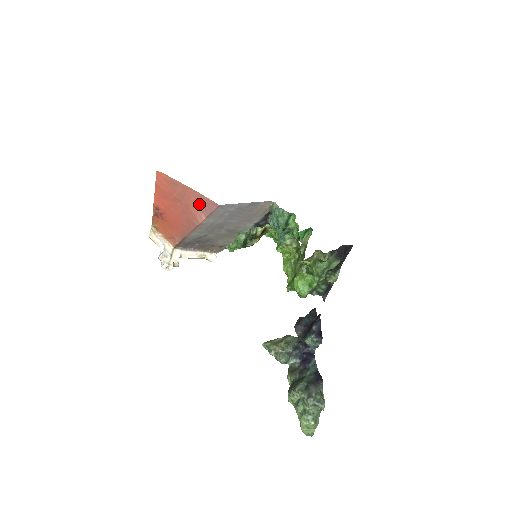
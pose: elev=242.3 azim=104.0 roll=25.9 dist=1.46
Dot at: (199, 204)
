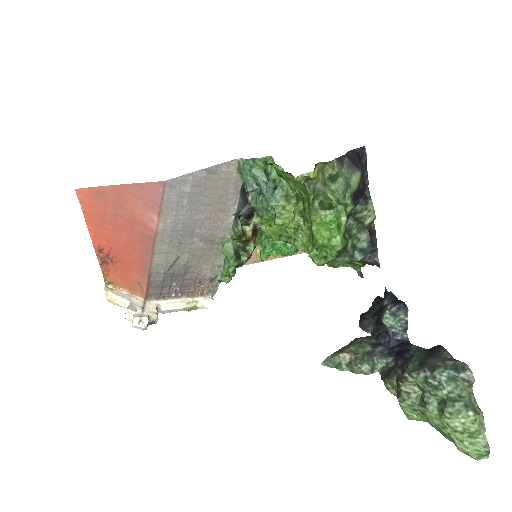
Dot at: (141, 201)
